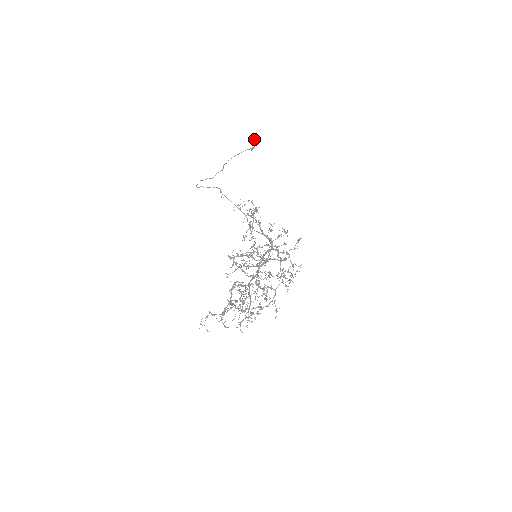
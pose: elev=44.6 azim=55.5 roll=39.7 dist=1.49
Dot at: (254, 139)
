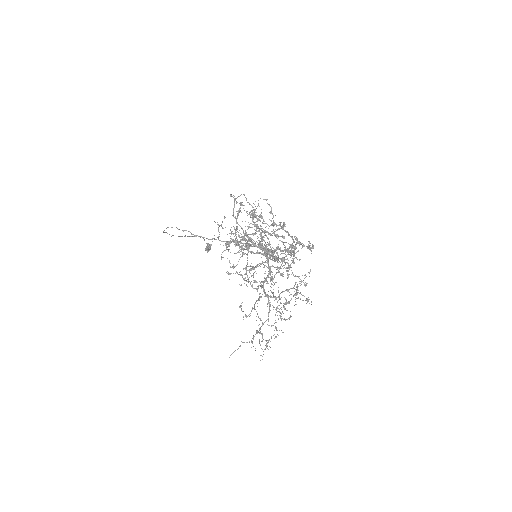
Dot at: (206, 246)
